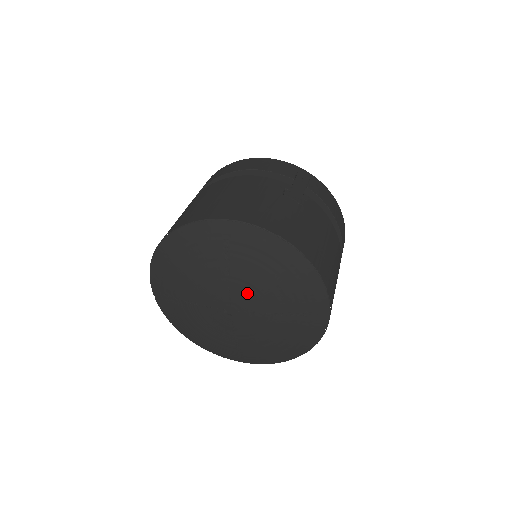
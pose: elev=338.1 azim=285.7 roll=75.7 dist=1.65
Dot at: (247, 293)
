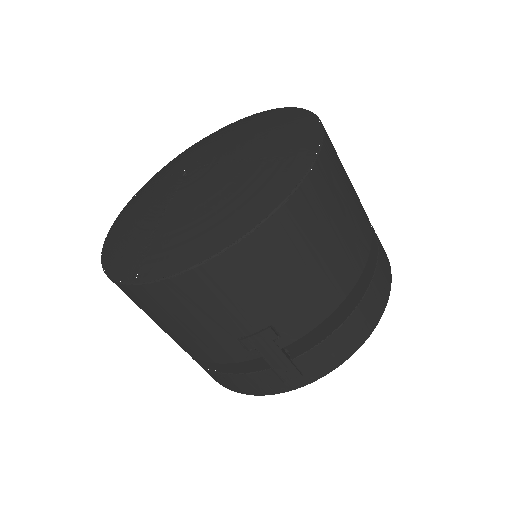
Dot at: (226, 145)
